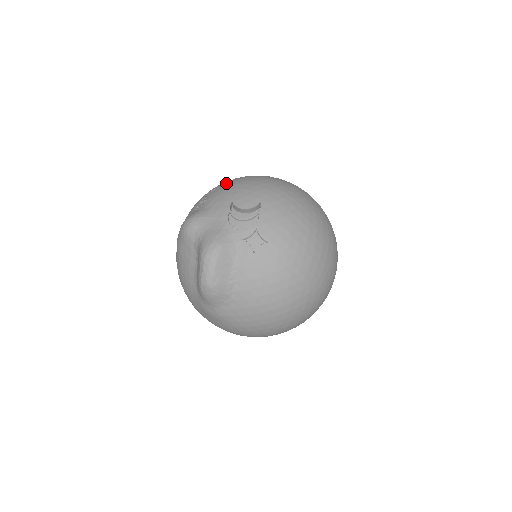
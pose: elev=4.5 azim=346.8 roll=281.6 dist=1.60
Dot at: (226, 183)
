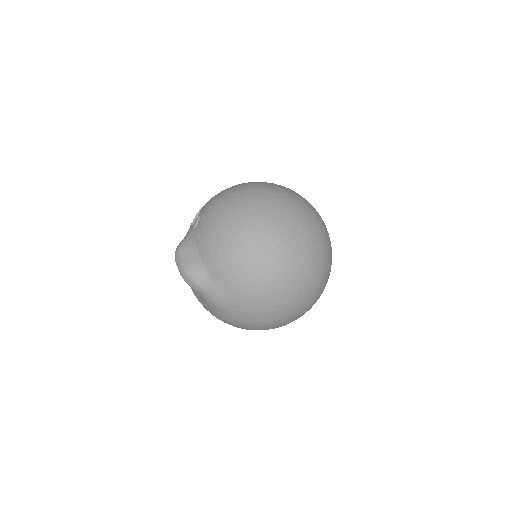
Dot at: occluded
